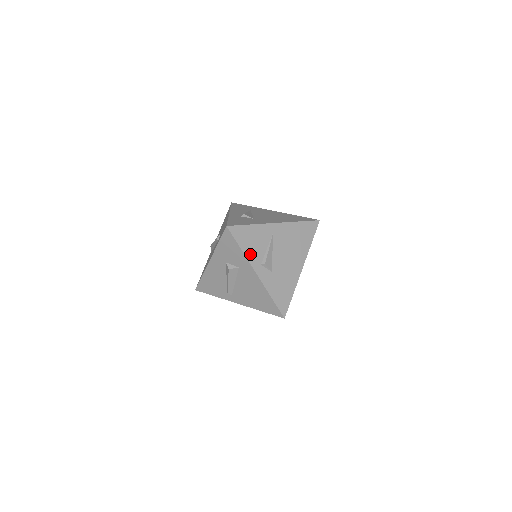
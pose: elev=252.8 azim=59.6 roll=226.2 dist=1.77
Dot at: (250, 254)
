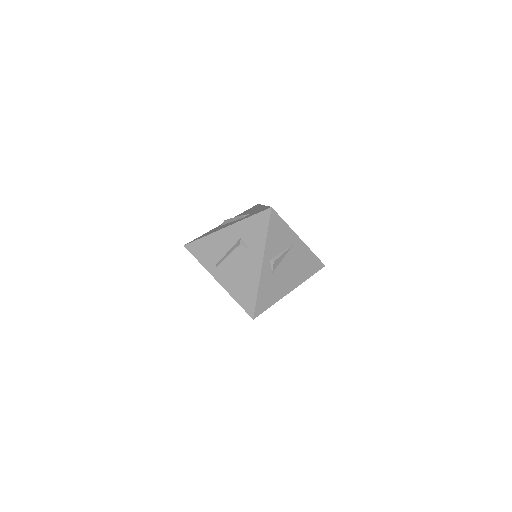
Dot at: (269, 244)
